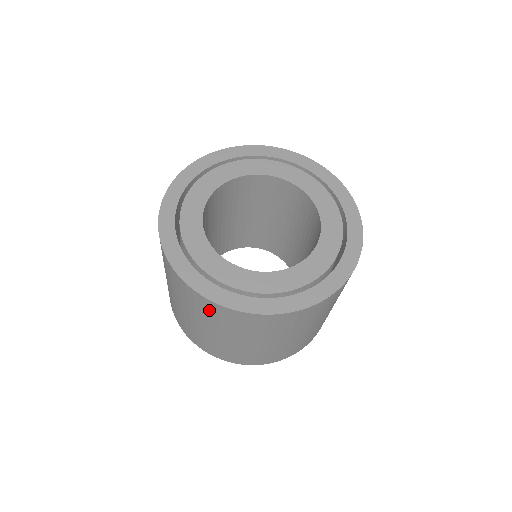
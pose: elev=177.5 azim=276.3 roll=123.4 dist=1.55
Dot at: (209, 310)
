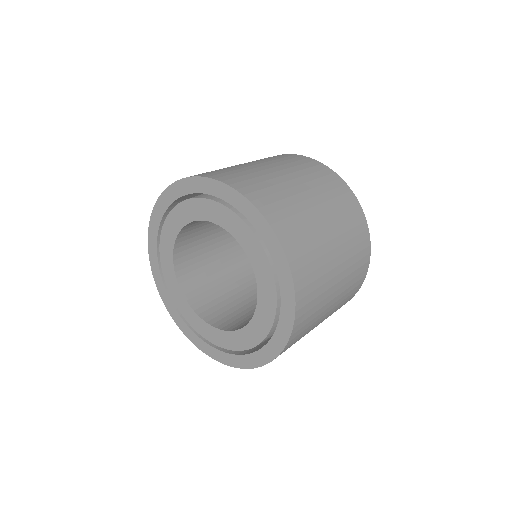
Dot at: occluded
